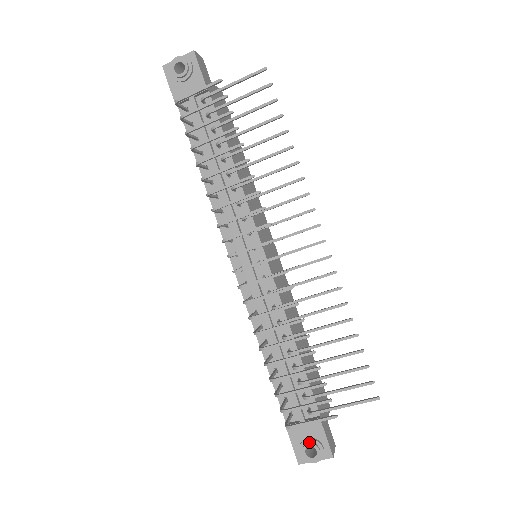
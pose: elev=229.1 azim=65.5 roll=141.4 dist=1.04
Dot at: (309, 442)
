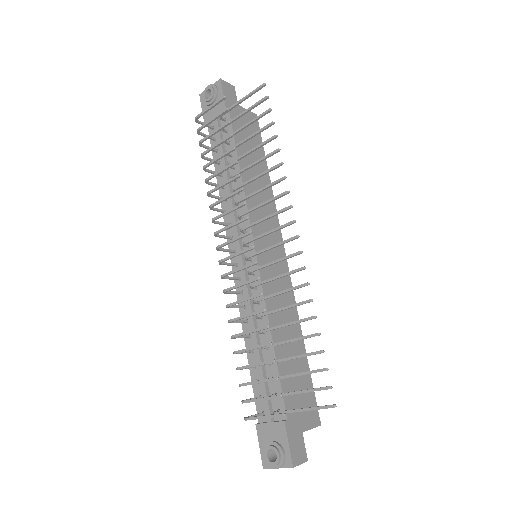
Dot at: (272, 445)
